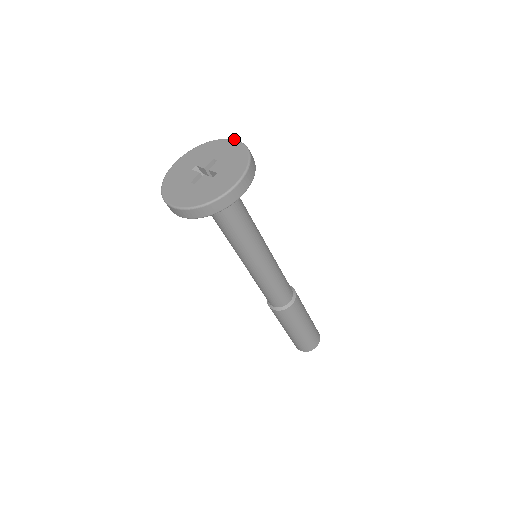
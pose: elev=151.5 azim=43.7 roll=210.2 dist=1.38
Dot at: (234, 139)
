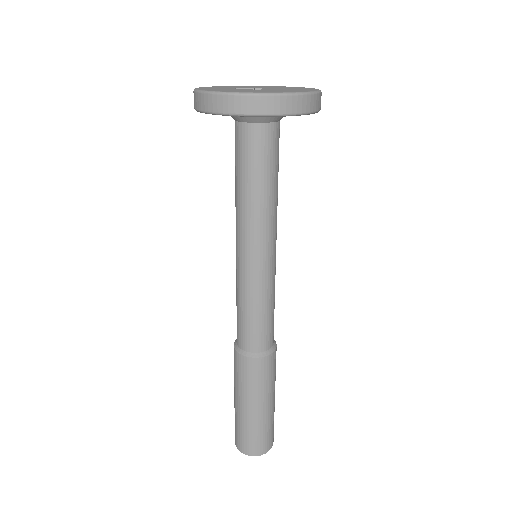
Dot at: occluded
